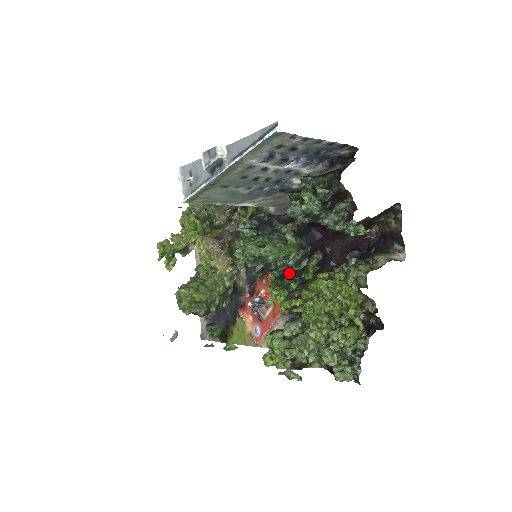
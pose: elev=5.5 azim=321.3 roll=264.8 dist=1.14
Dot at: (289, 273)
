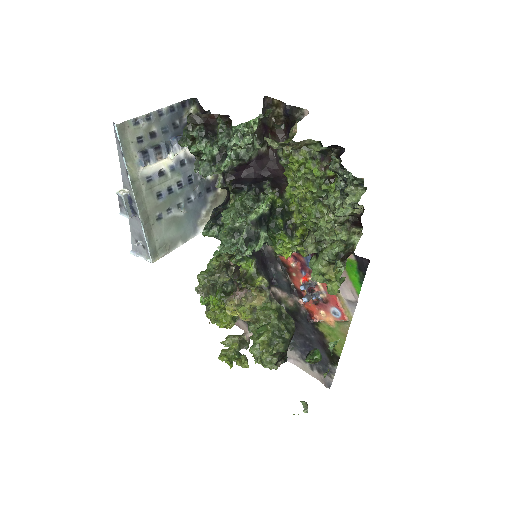
Dot at: (269, 221)
